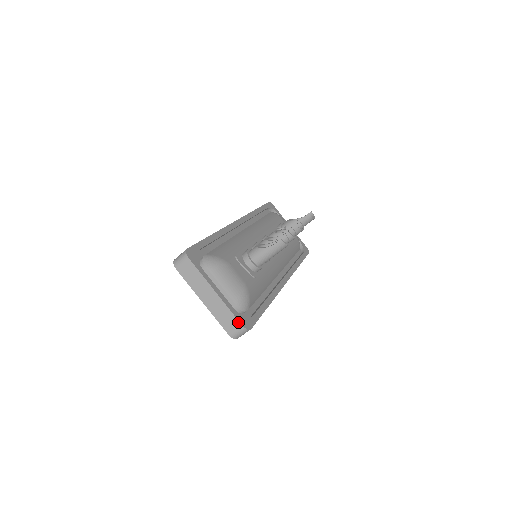
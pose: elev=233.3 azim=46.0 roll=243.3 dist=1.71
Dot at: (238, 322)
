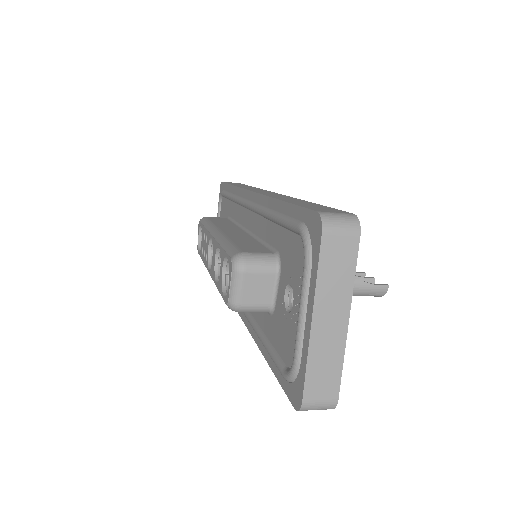
Dot at: (337, 390)
